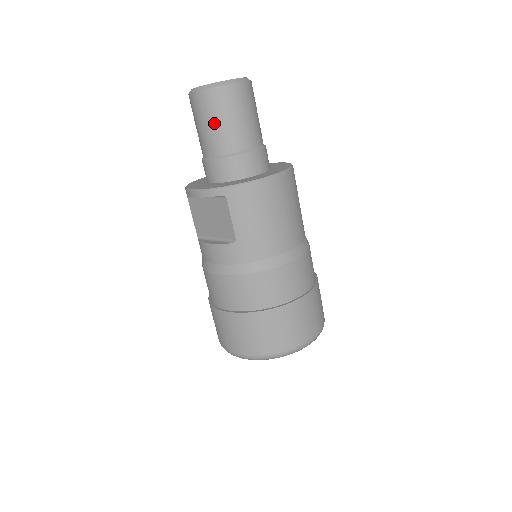
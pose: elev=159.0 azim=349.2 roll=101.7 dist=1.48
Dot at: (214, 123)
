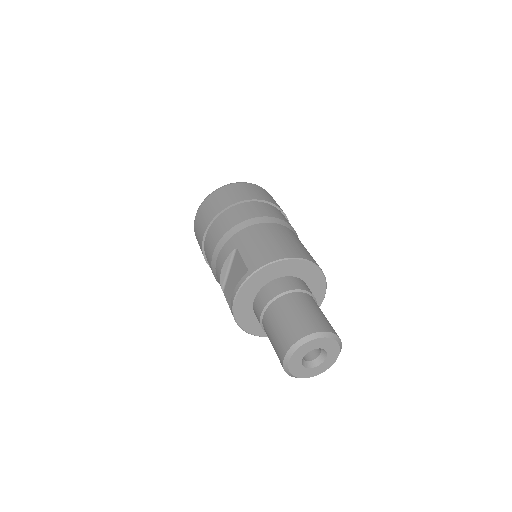
Dot at: (272, 345)
